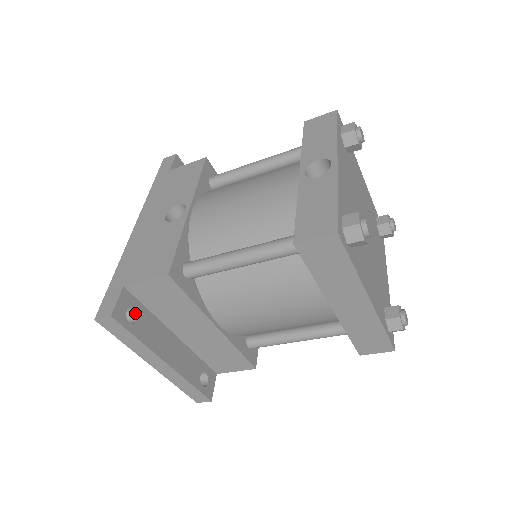
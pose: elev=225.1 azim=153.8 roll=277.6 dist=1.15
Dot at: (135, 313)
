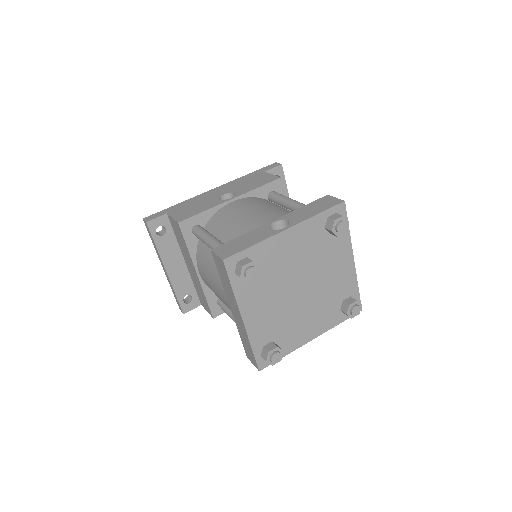
Dot at: (165, 232)
